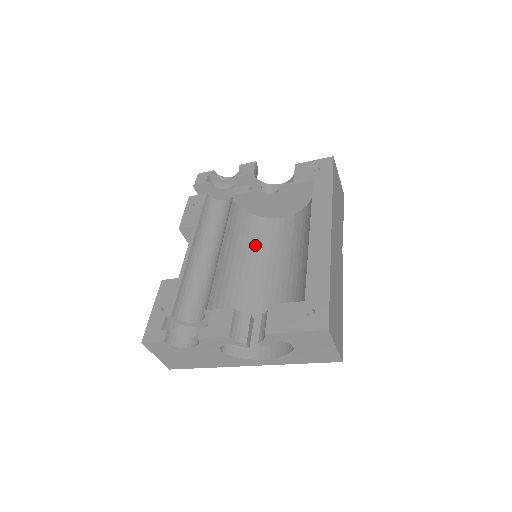
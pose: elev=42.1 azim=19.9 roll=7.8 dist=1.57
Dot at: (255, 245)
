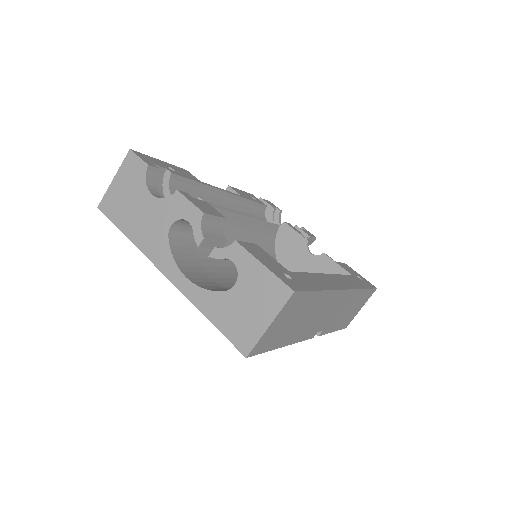
Dot at: occluded
